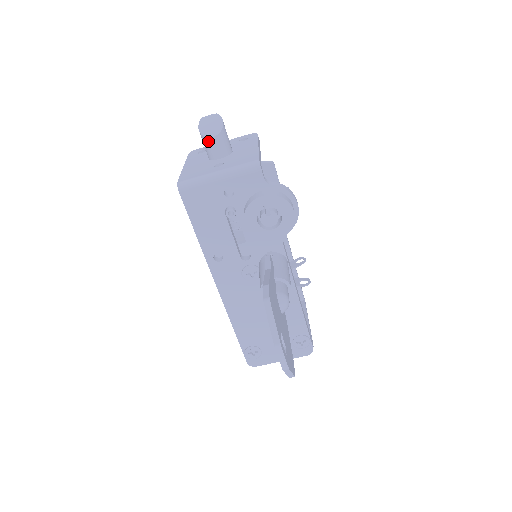
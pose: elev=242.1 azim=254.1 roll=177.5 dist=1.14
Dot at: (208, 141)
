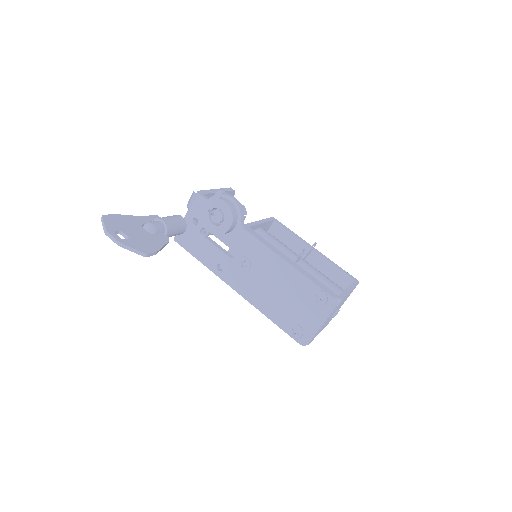
Dot at: occluded
